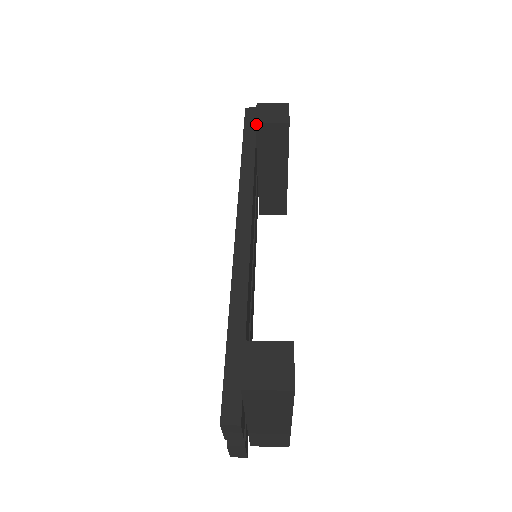
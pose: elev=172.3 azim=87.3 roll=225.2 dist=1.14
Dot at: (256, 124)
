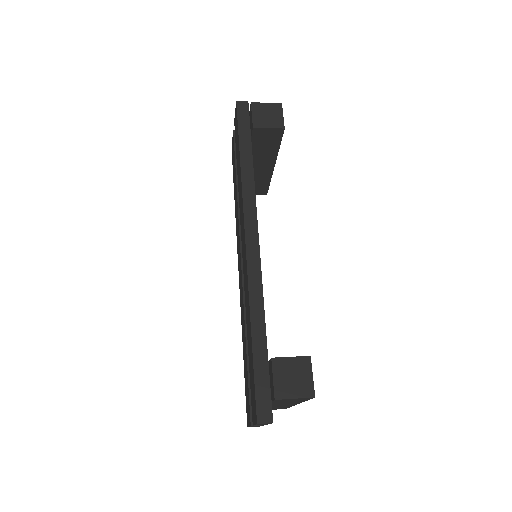
Dot at: (253, 129)
